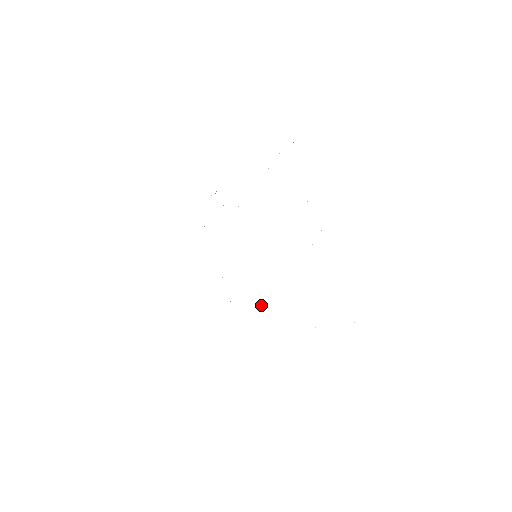
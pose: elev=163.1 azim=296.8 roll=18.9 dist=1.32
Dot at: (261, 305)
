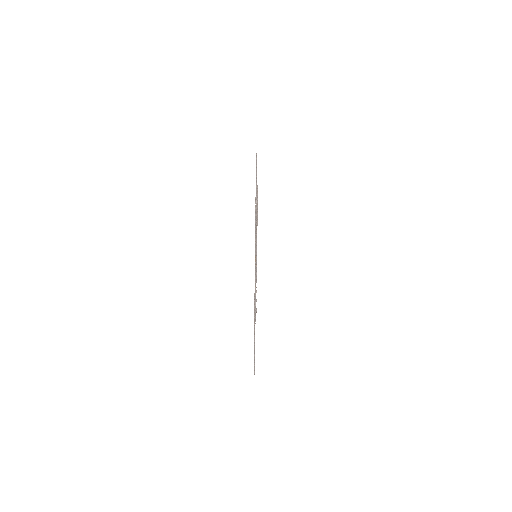
Dot at: occluded
